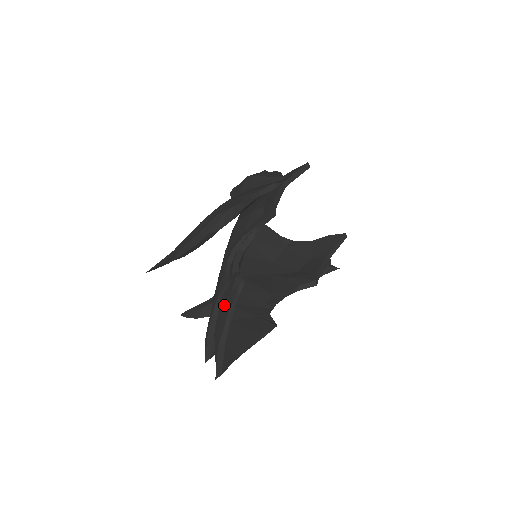
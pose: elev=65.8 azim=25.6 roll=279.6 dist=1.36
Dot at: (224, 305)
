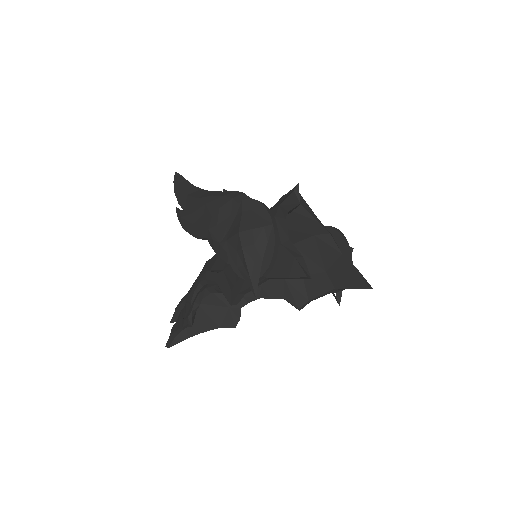
Dot at: (184, 313)
